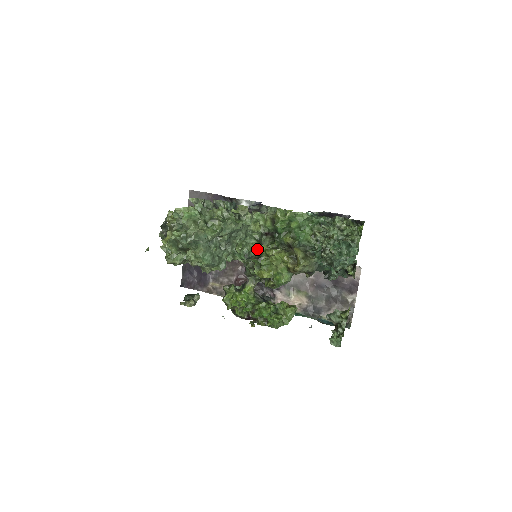
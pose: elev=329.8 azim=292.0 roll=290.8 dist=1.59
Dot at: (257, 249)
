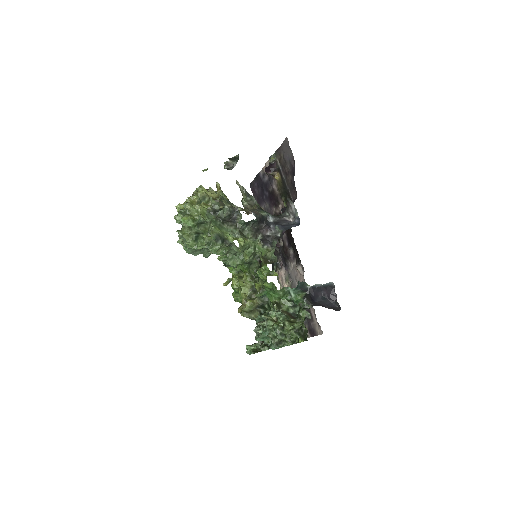
Dot at: (241, 265)
